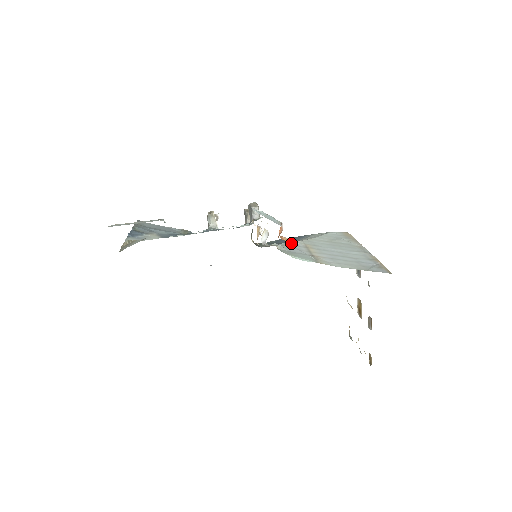
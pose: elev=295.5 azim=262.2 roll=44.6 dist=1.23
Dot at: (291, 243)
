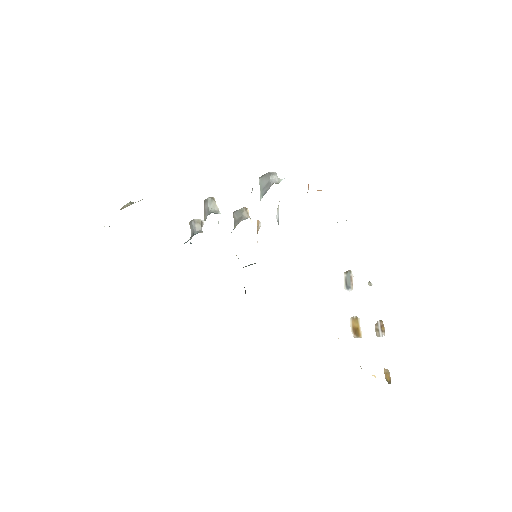
Dot at: occluded
